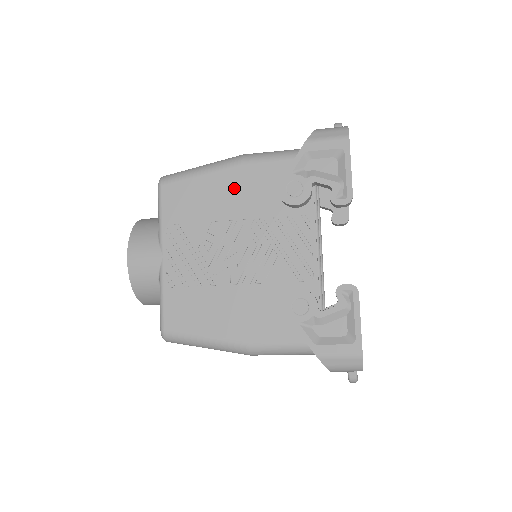
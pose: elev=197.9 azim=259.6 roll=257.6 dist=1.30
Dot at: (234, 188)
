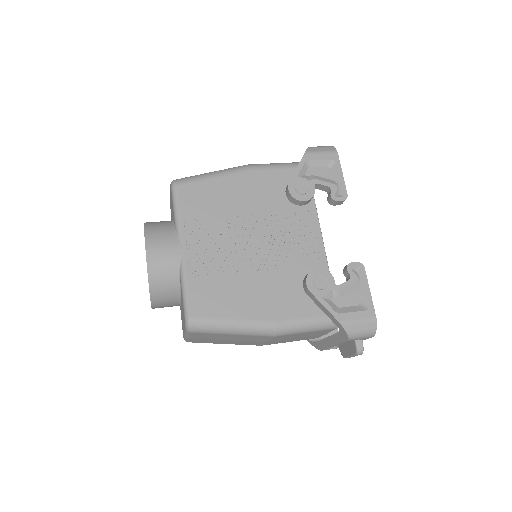
Dot at: (246, 189)
